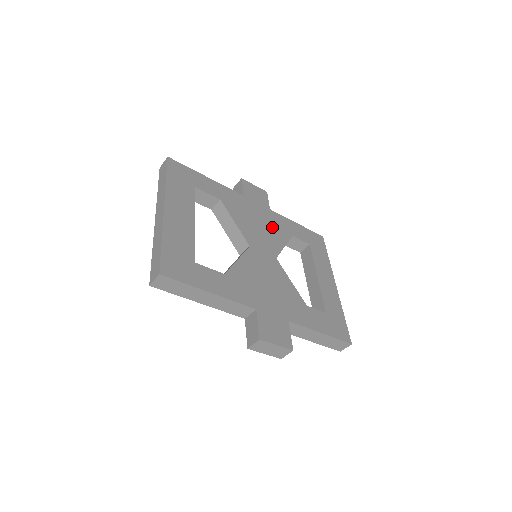
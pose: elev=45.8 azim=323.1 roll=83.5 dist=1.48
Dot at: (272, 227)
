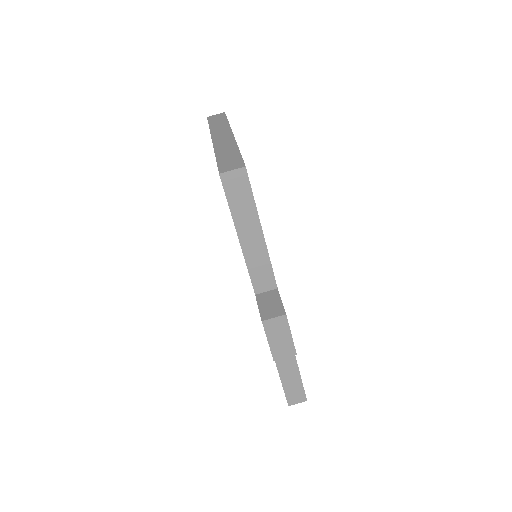
Dot at: occluded
